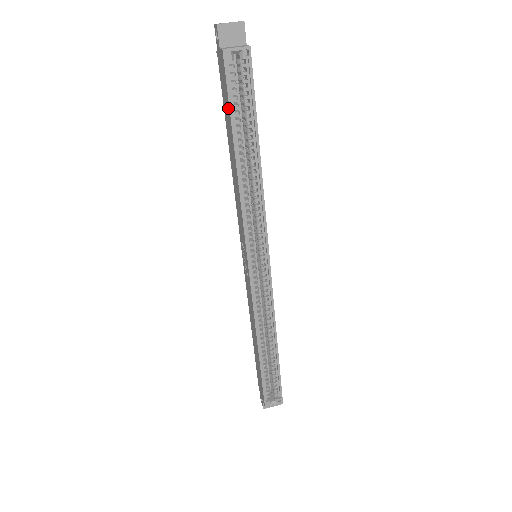
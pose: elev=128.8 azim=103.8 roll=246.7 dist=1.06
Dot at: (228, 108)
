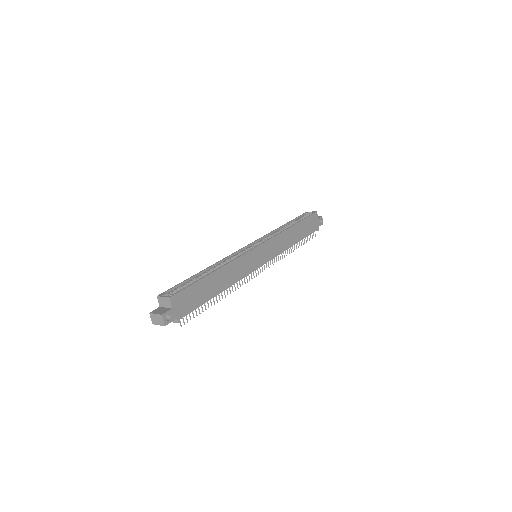
Dot at: occluded
